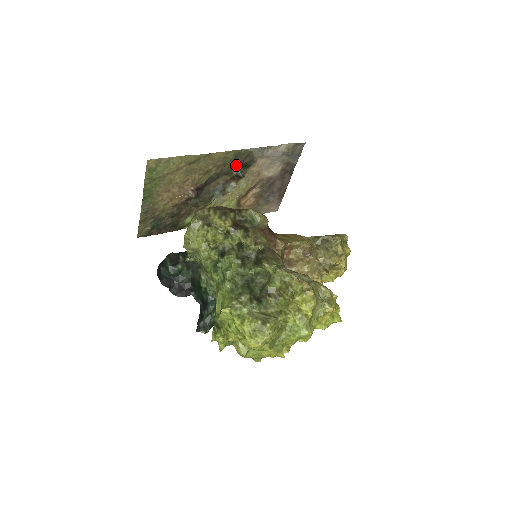
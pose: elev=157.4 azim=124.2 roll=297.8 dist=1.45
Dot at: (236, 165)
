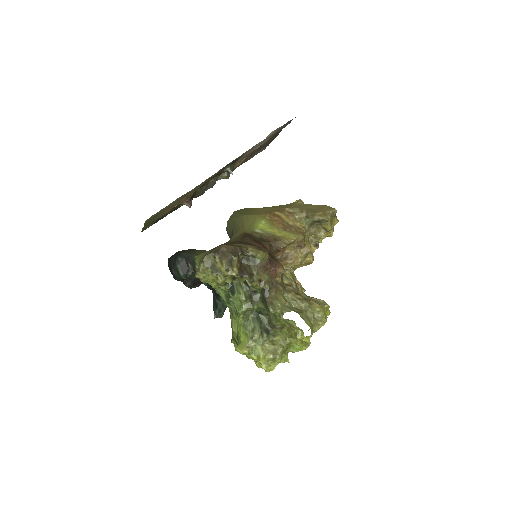
Dot at: (226, 166)
